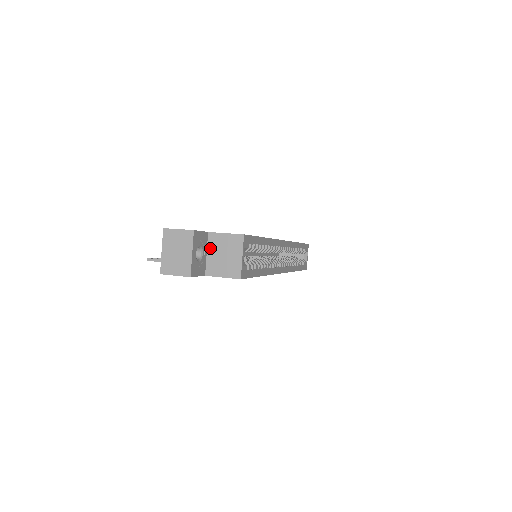
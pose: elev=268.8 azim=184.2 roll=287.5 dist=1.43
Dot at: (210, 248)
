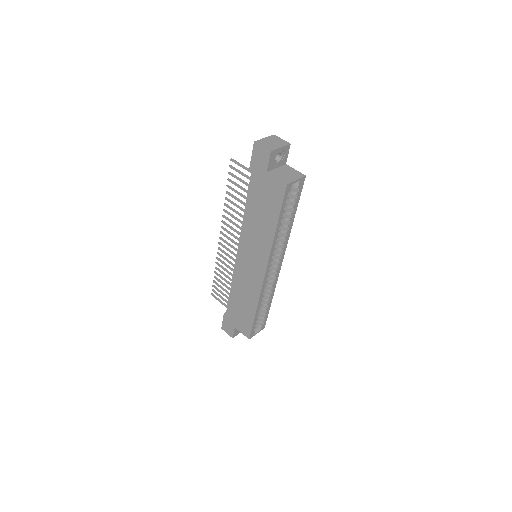
Dot at: (281, 168)
